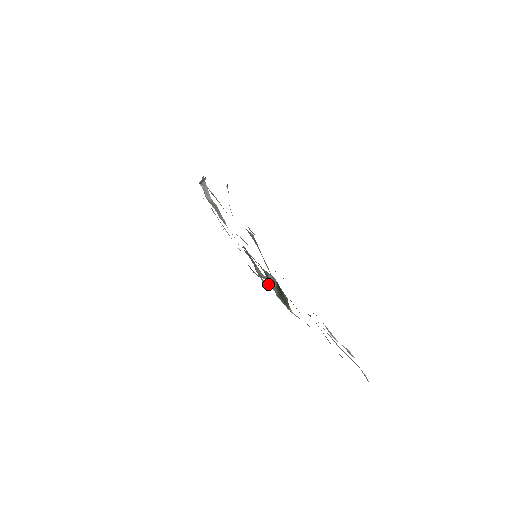
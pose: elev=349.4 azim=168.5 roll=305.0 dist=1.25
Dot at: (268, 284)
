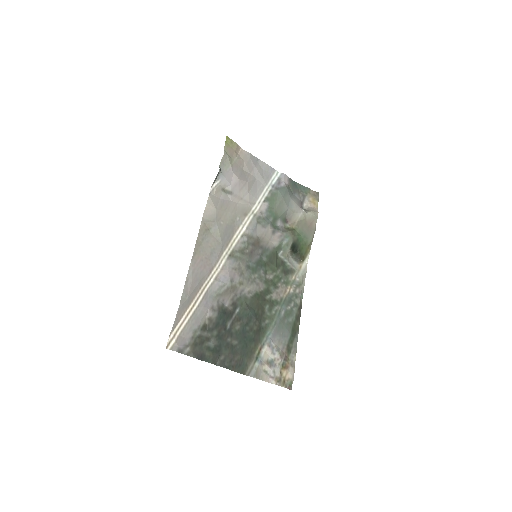
Dot at: (313, 200)
